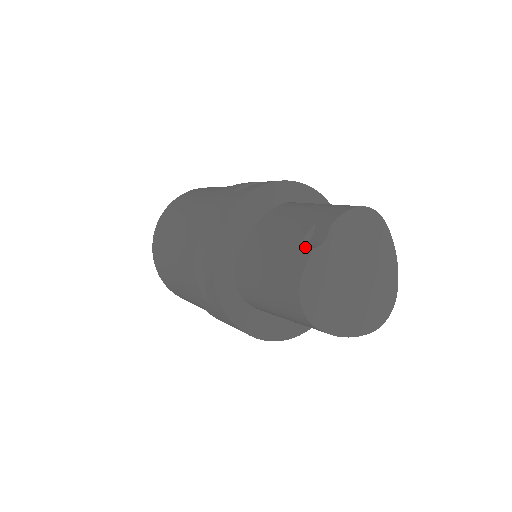
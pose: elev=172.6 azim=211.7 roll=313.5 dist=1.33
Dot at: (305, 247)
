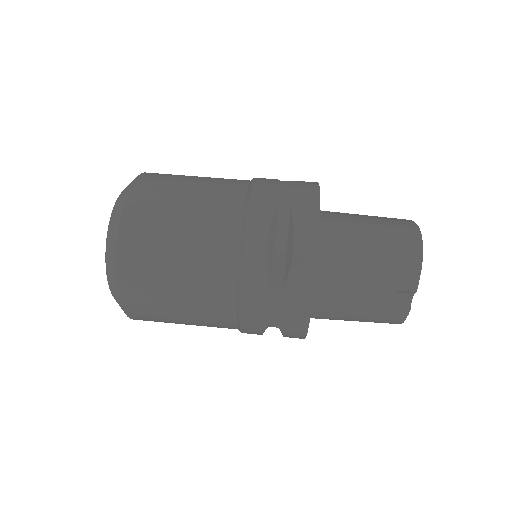
Dot at: (401, 310)
